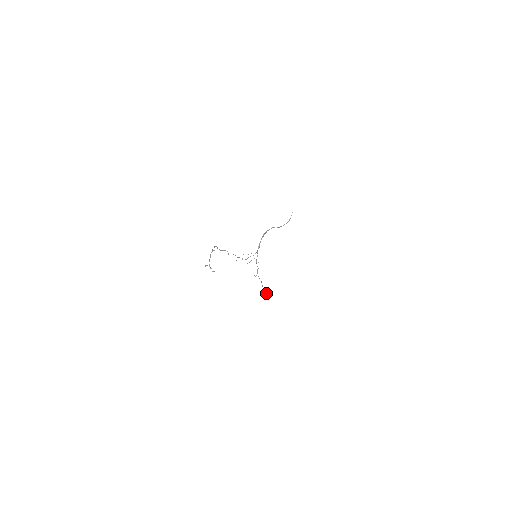
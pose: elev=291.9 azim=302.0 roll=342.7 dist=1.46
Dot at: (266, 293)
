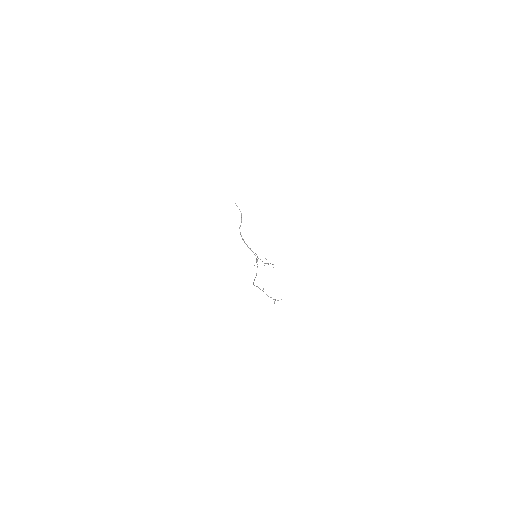
Dot at: occluded
